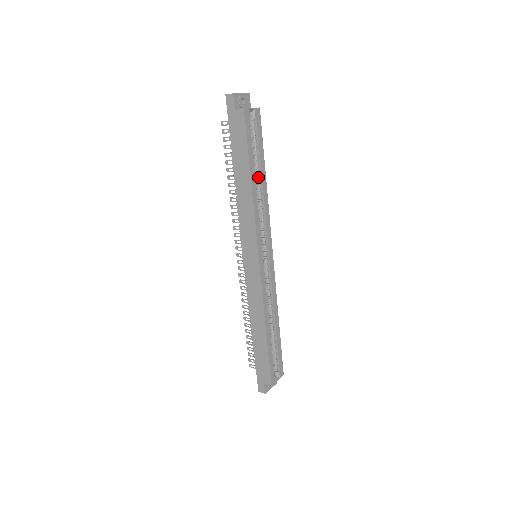
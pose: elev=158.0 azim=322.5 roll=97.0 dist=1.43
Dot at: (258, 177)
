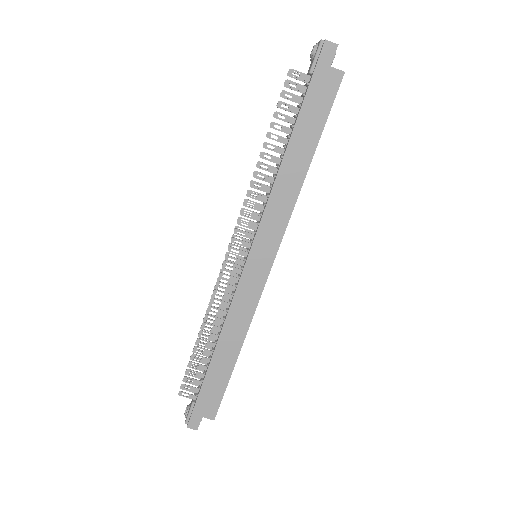
Dot at: occluded
